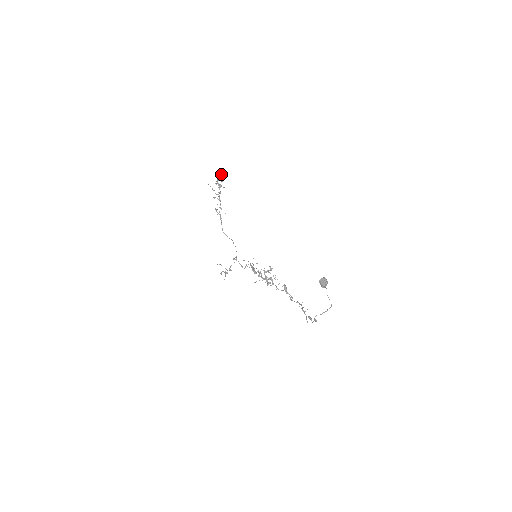
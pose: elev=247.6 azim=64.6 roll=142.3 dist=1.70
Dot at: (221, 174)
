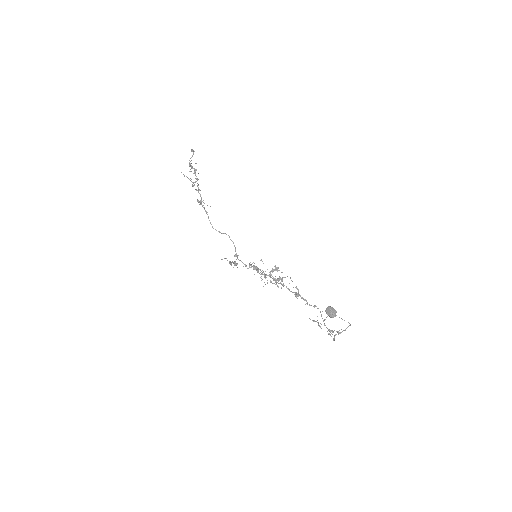
Dot at: (193, 152)
